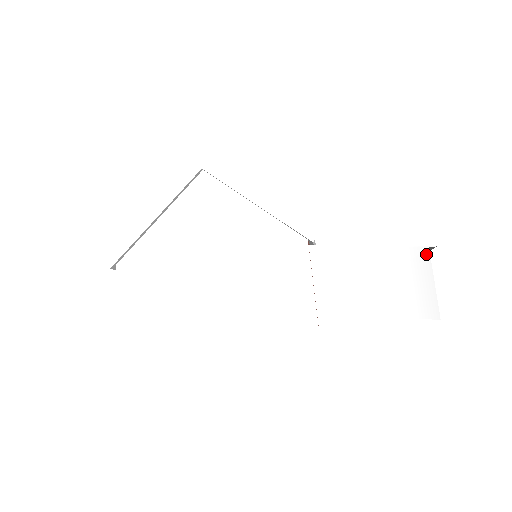
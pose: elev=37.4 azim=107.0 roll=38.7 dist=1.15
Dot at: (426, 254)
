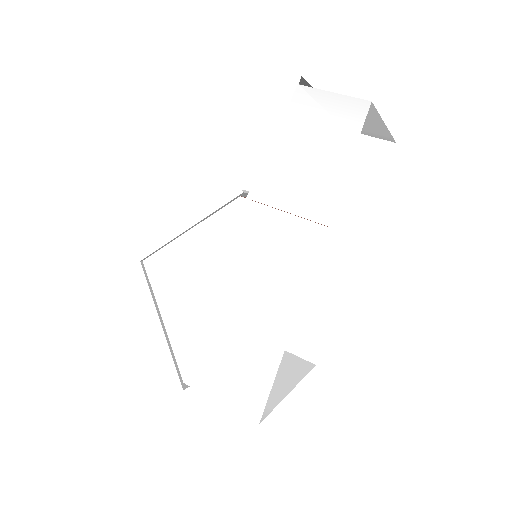
Dot at: (303, 90)
